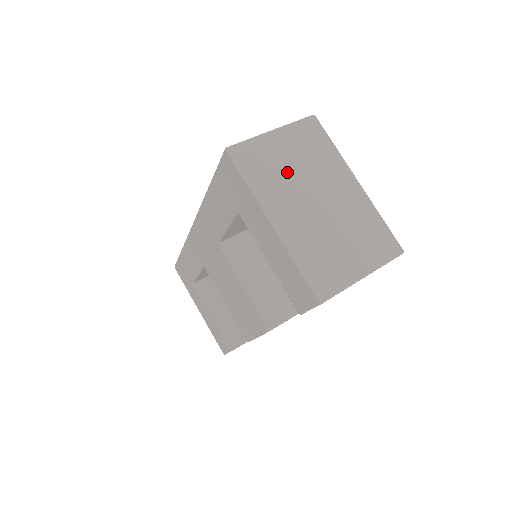
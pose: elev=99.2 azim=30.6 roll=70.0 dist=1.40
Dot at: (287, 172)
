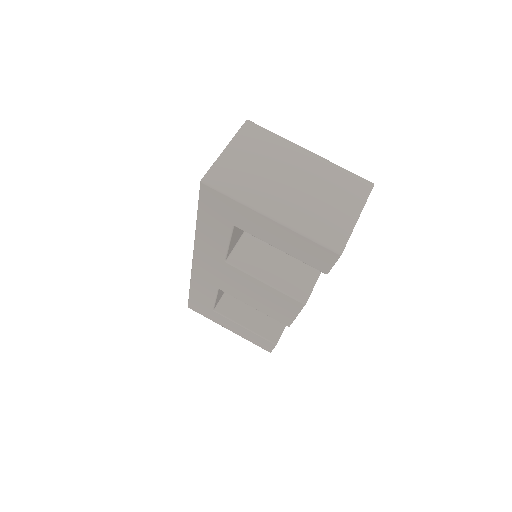
Dot at: (256, 173)
